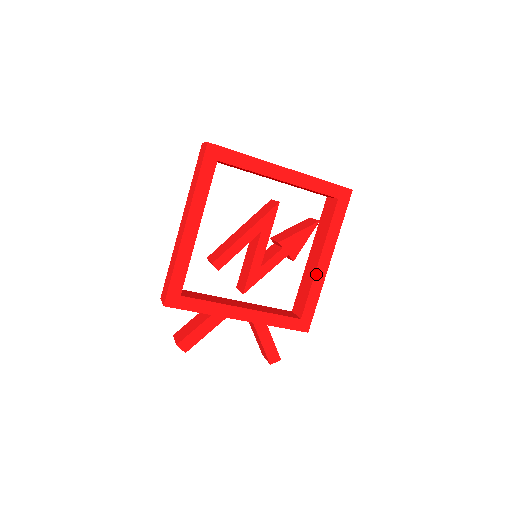
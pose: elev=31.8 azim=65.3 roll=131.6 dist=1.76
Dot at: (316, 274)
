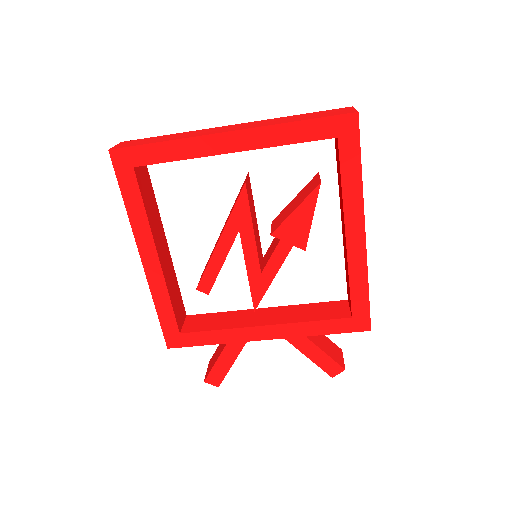
Dot at: (349, 256)
